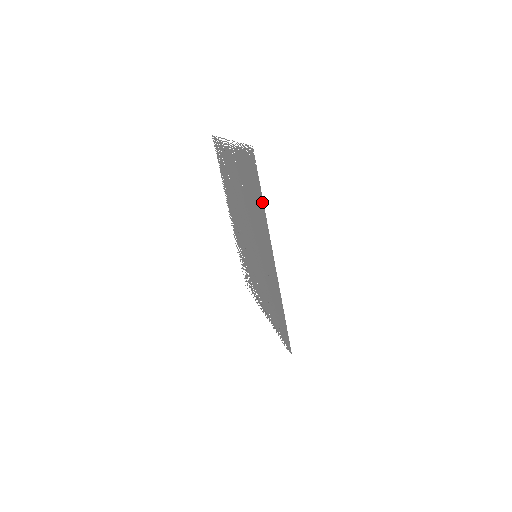
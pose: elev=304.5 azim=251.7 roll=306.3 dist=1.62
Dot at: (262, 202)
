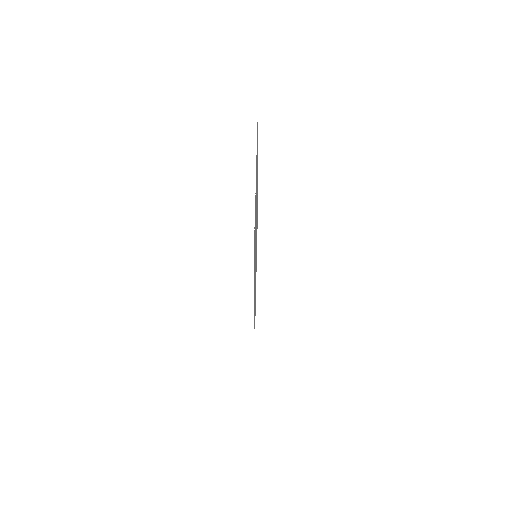
Dot at: occluded
